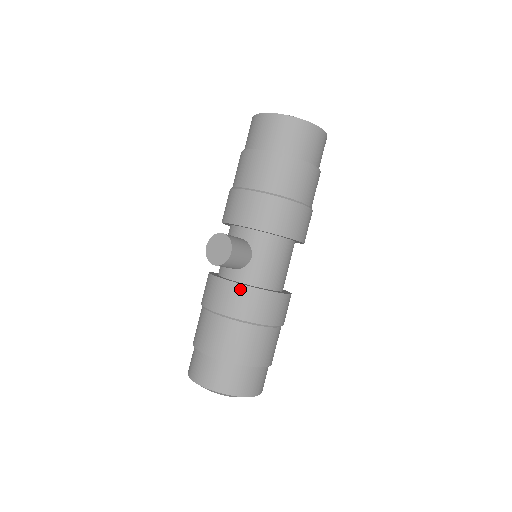
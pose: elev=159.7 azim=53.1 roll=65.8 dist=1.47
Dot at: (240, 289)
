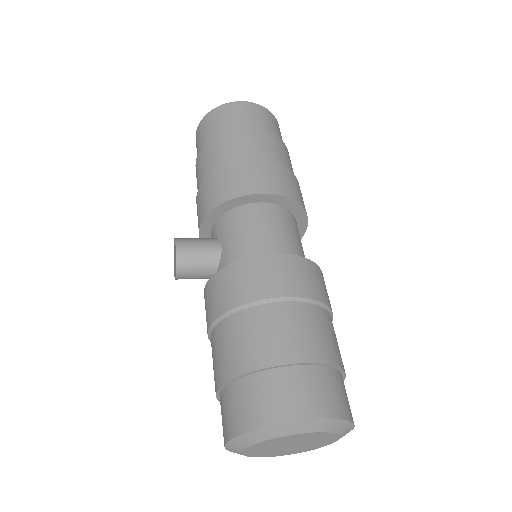
Dot at: (213, 282)
